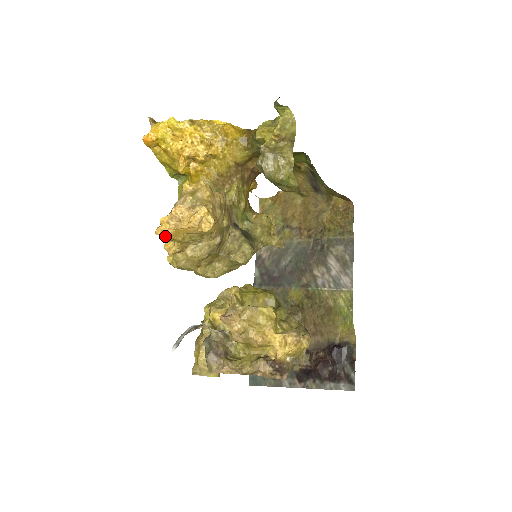
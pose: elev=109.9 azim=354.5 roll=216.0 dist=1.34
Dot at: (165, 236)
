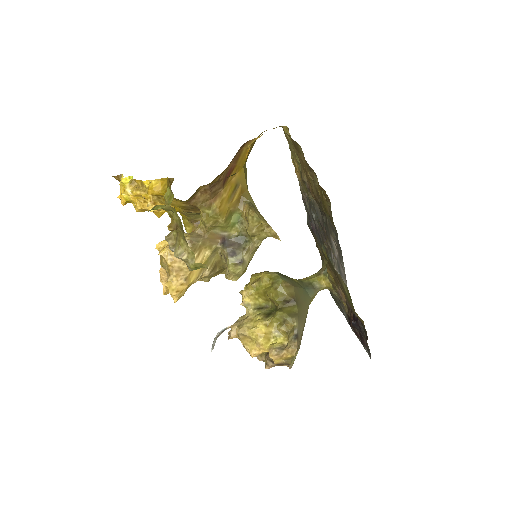
Dot at: occluded
